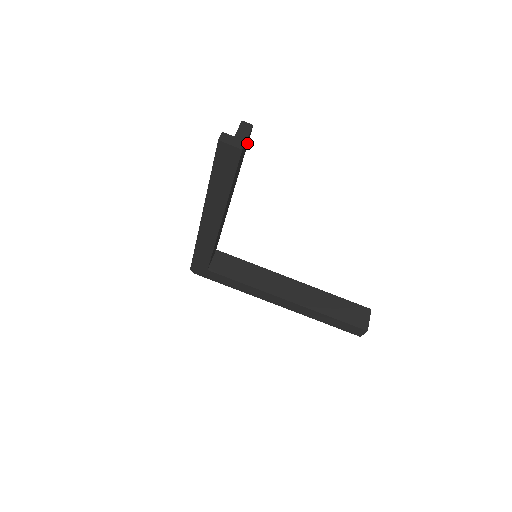
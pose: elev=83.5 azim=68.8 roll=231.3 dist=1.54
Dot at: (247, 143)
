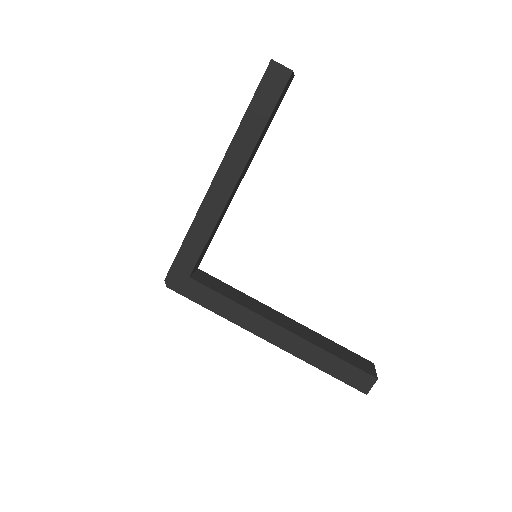
Dot at: (284, 94)
